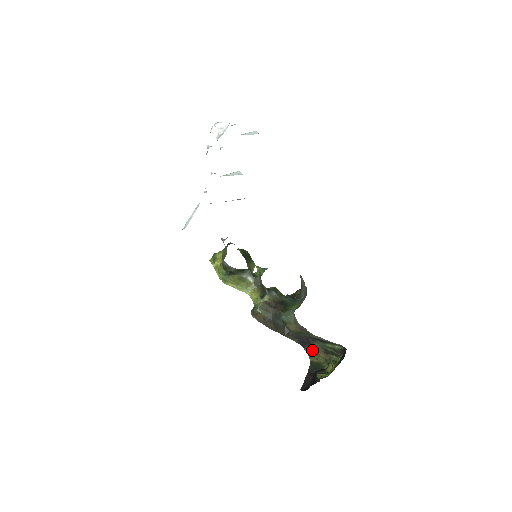
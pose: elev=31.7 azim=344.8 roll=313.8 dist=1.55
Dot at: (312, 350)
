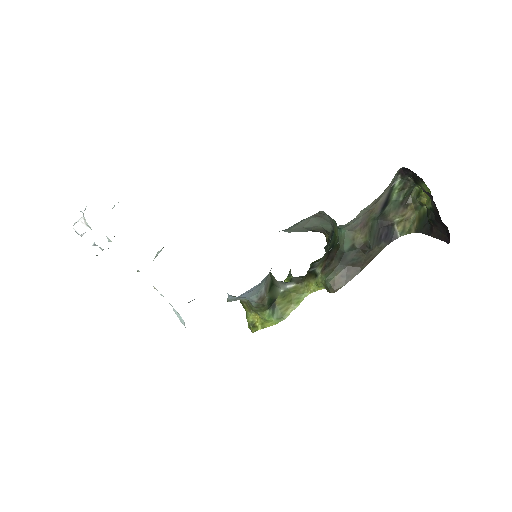
Dot at: (400, 227)
